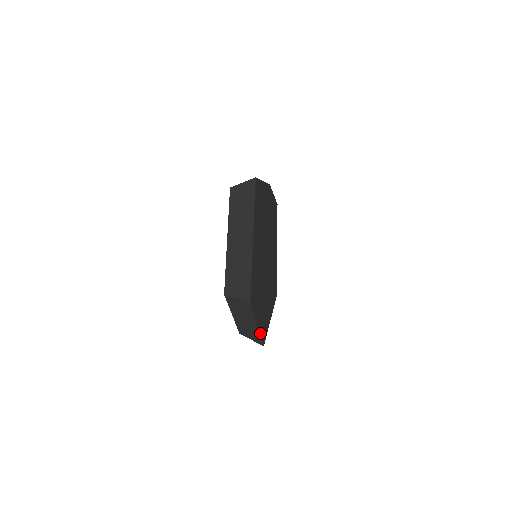
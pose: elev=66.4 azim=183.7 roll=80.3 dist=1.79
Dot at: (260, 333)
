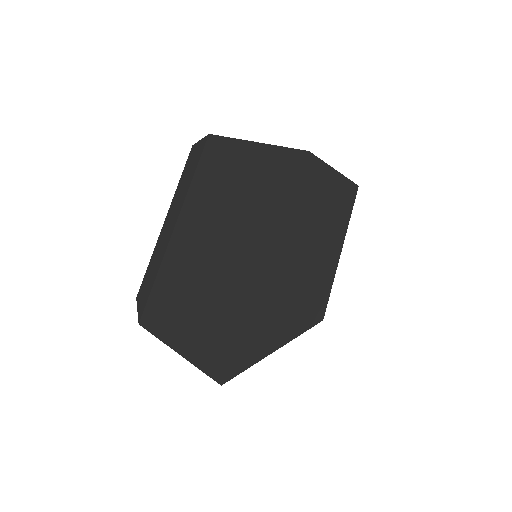
Dot at: (202, 367)
